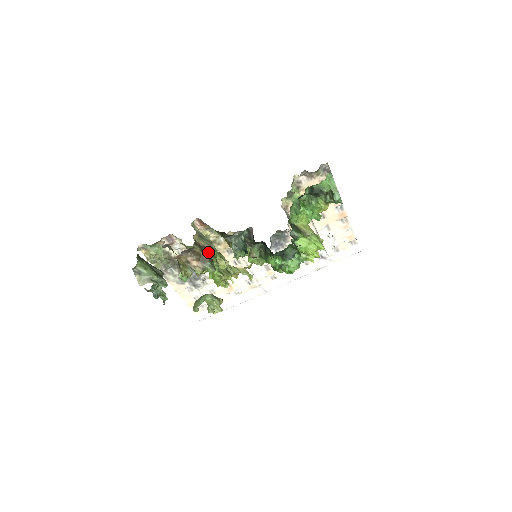
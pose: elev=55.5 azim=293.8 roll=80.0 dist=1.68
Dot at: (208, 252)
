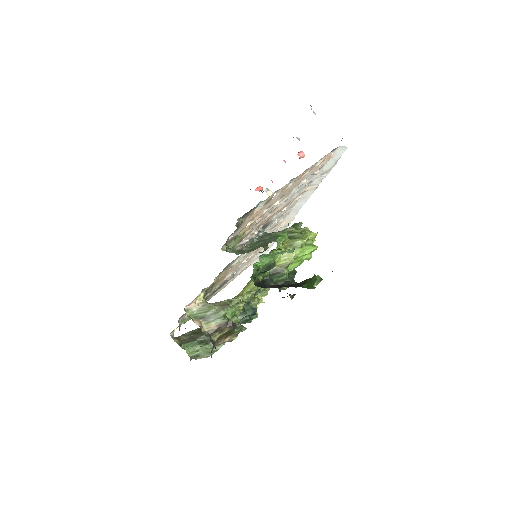
Dot at: (226, 327)
